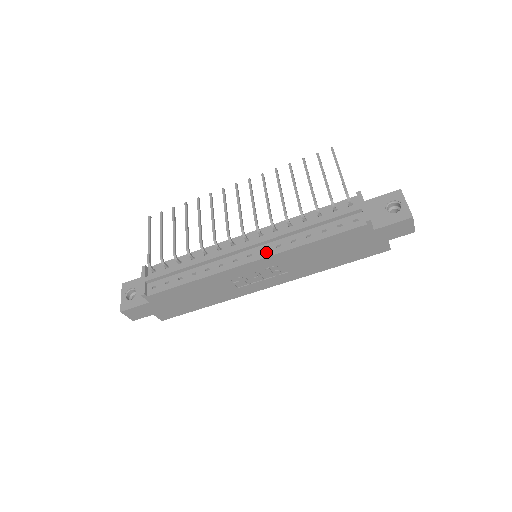
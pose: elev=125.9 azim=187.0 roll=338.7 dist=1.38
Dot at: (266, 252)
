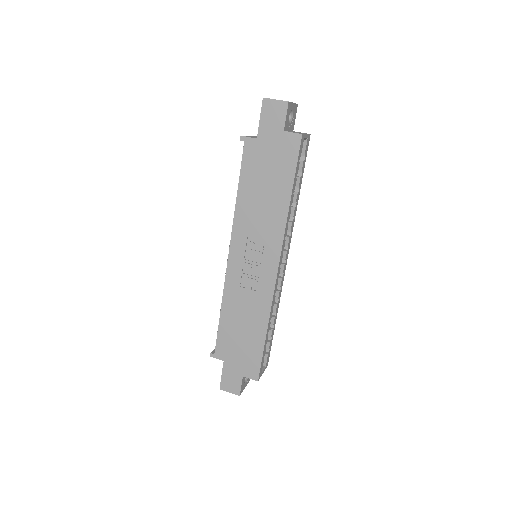
Dot at: (232, 239)
